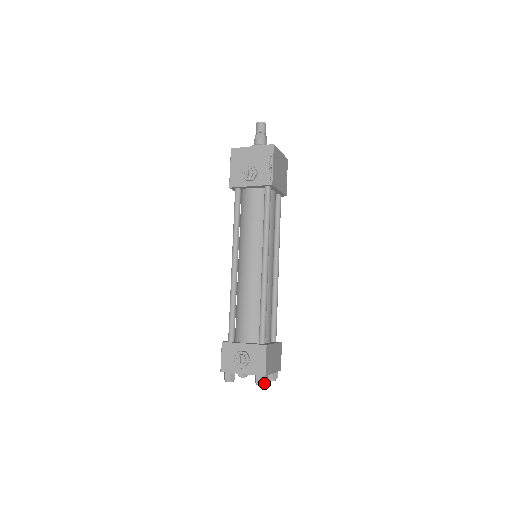
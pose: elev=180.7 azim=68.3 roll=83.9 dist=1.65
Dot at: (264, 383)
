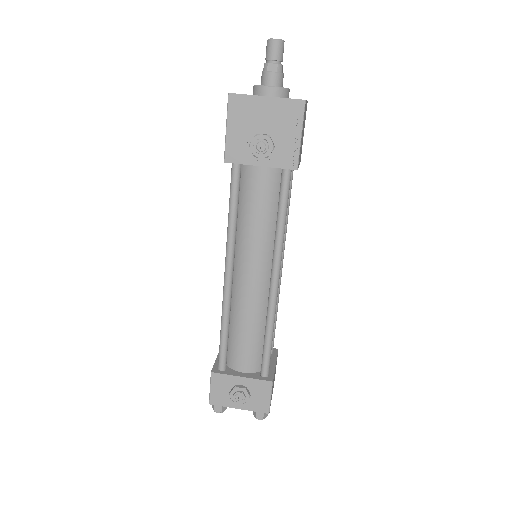
Dot at: (265, 417)
